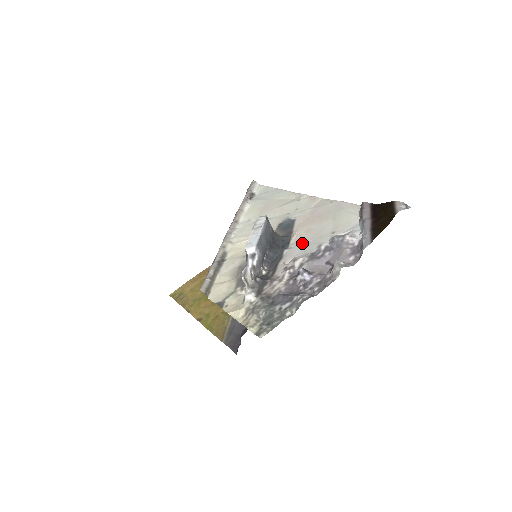
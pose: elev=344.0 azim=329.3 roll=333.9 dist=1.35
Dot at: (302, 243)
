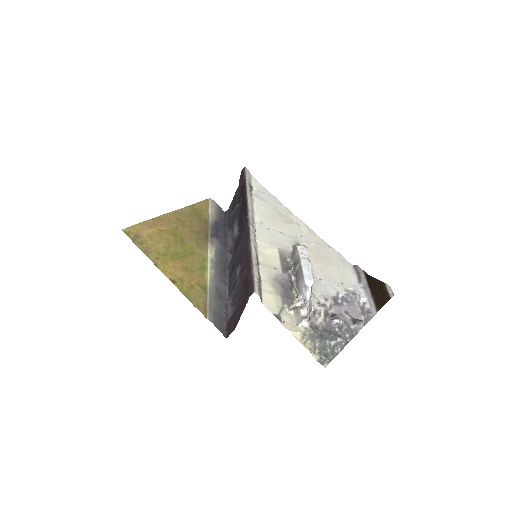
Dot at: (321, 281)
